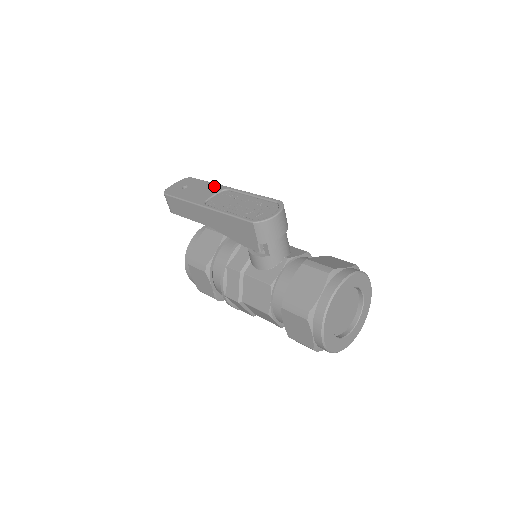
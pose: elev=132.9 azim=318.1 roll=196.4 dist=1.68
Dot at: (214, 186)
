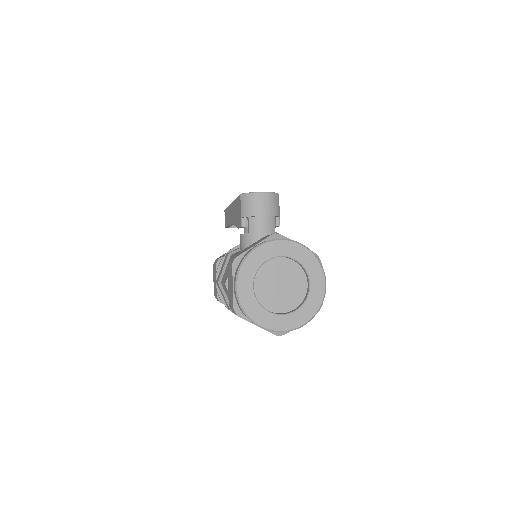
Dot at: occluded
